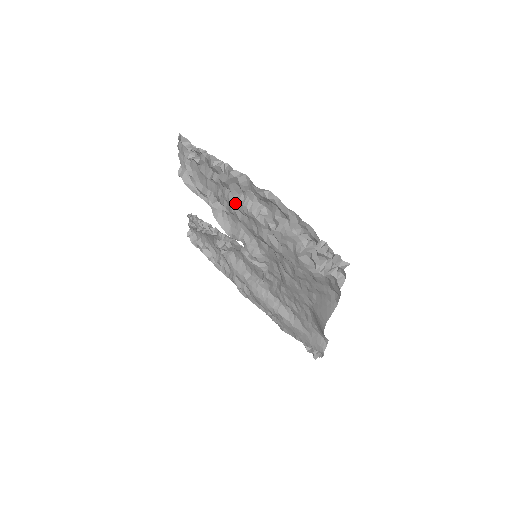
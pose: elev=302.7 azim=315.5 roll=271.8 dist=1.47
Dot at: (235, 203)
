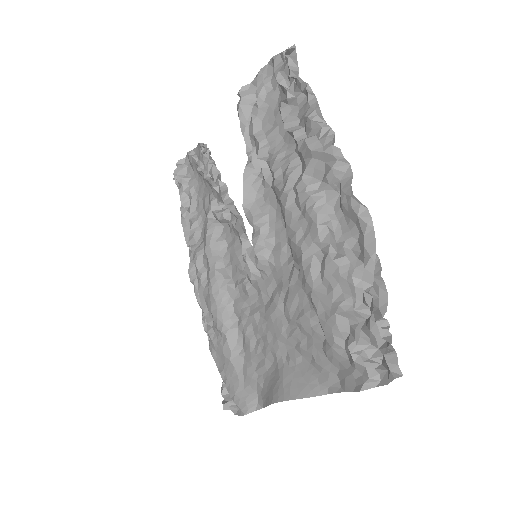
Dot at: (300, 185)
